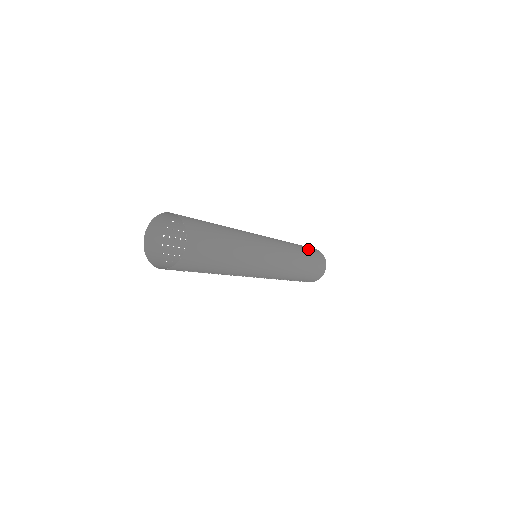
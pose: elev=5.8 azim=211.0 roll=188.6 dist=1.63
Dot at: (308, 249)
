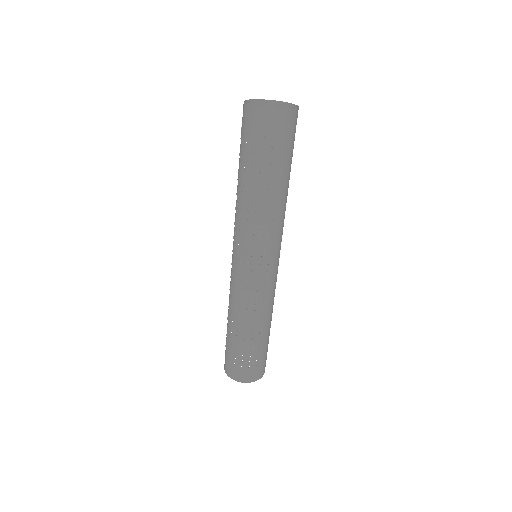
Dot at: occluded
